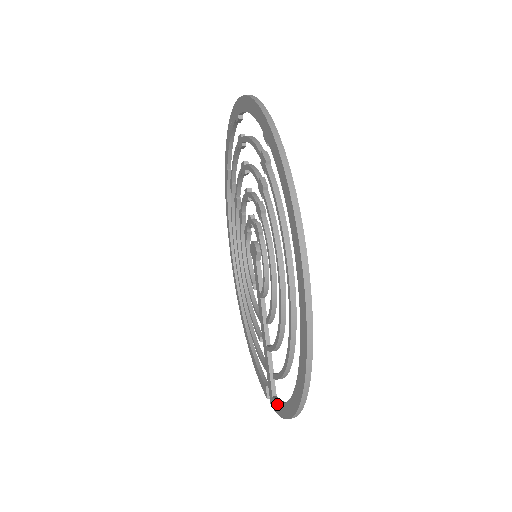
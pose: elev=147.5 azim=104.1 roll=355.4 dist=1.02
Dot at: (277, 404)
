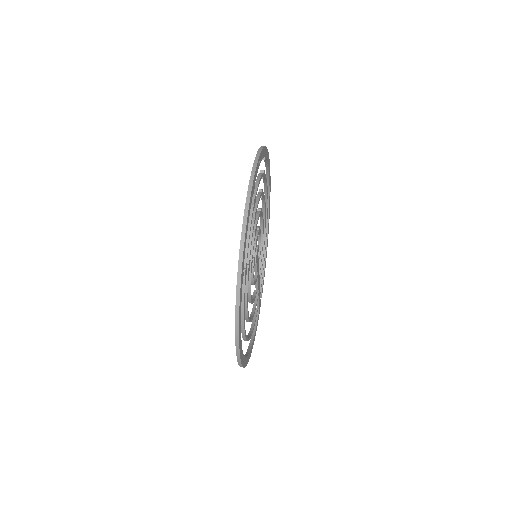
Dot at: occluded
